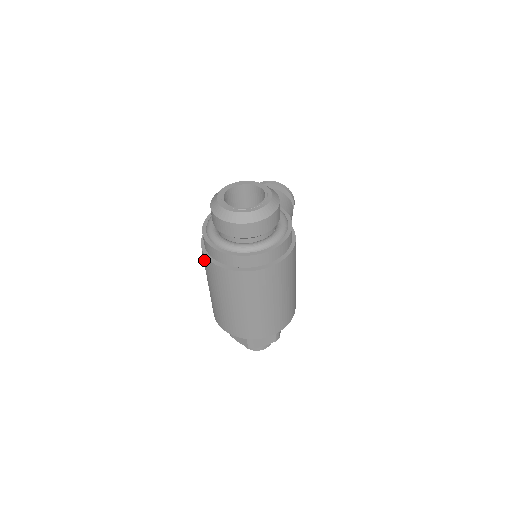
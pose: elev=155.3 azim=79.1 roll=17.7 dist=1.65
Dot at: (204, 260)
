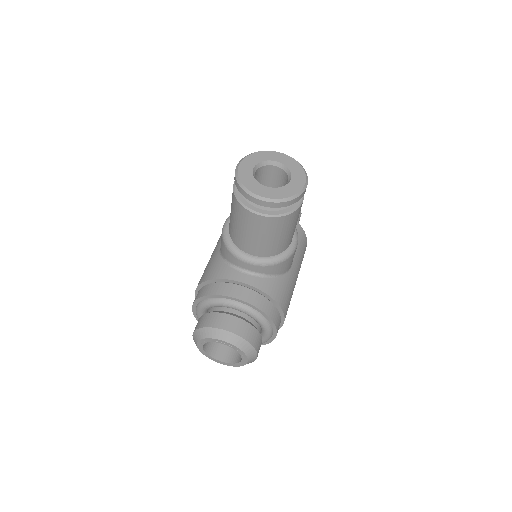
Dot at: occluded
